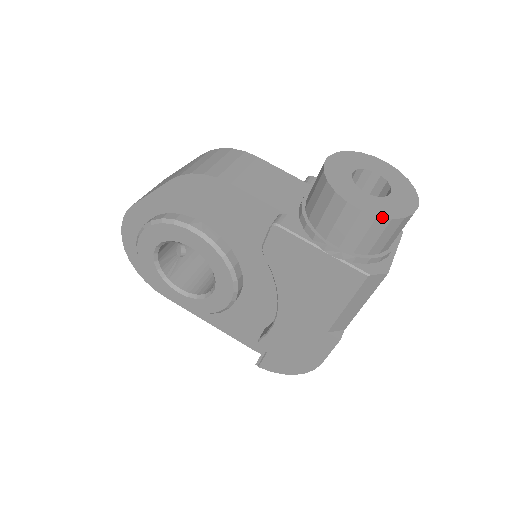
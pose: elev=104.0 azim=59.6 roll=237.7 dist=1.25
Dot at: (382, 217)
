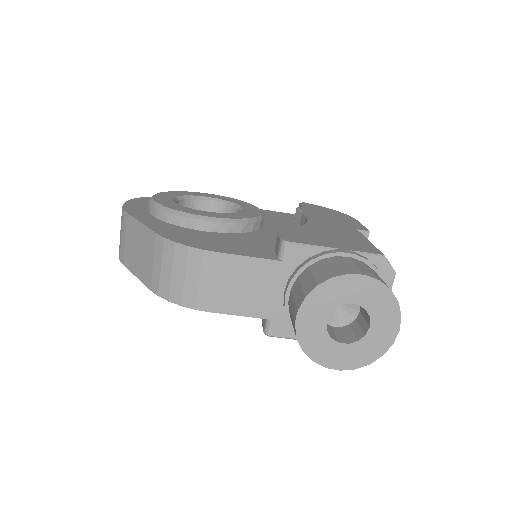
Dot at: occluded
